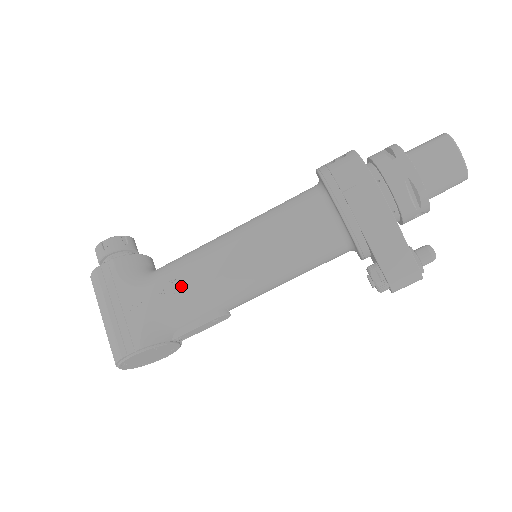
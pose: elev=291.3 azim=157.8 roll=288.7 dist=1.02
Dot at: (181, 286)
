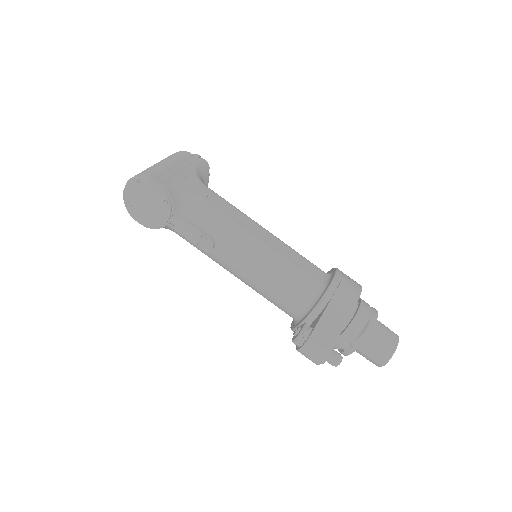
Dot at: (220, 205)
